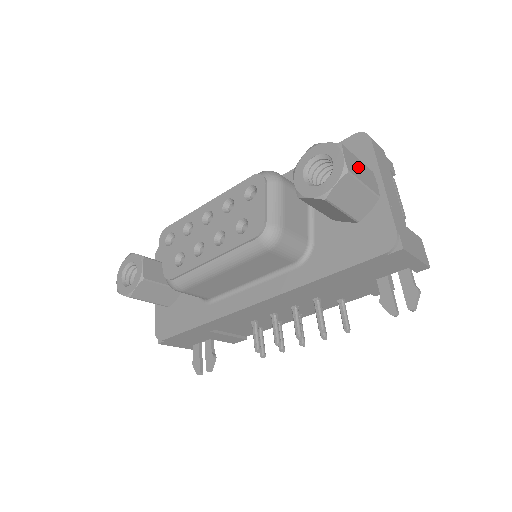
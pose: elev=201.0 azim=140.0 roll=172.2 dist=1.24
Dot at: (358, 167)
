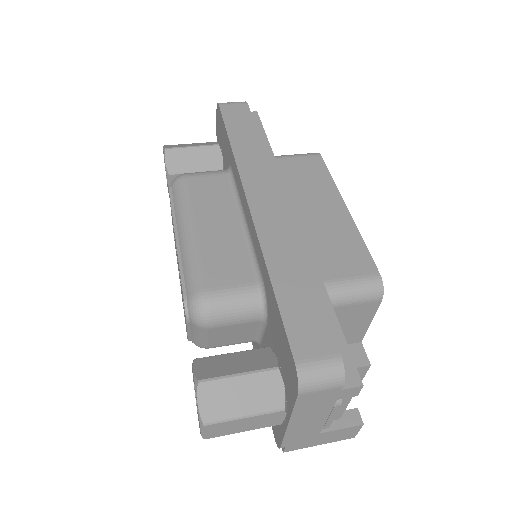
Dot at: (236, 426)
